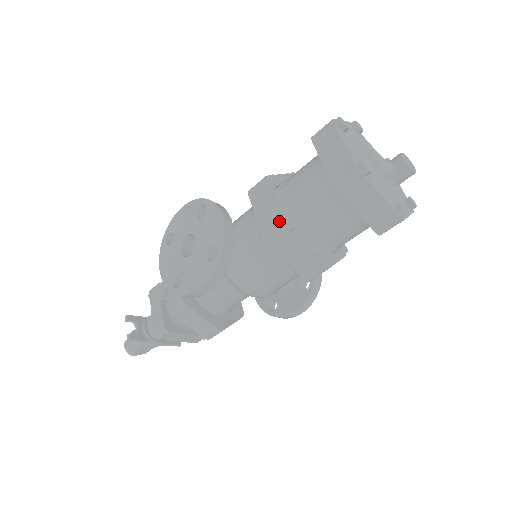
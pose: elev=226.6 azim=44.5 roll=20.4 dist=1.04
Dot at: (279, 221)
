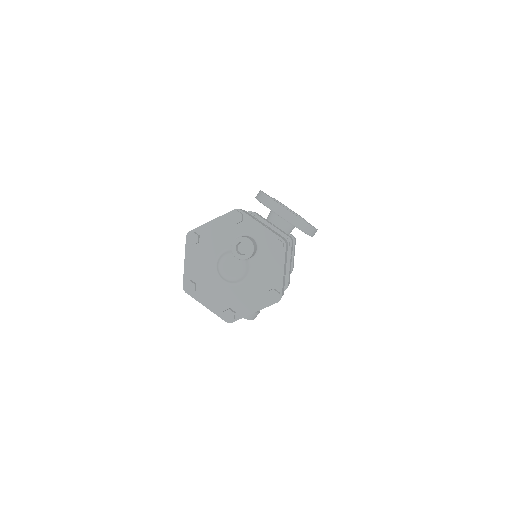
Dot at: occluded
